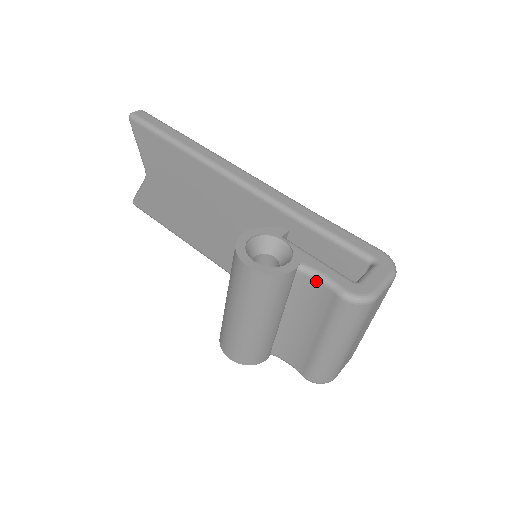
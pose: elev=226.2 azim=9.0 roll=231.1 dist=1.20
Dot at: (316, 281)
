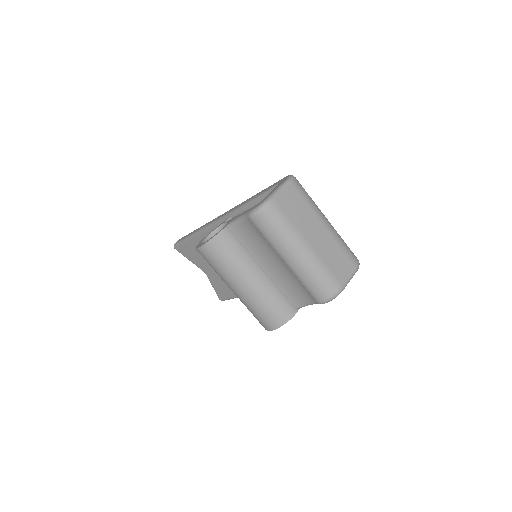
Dot at: (240, 224)
